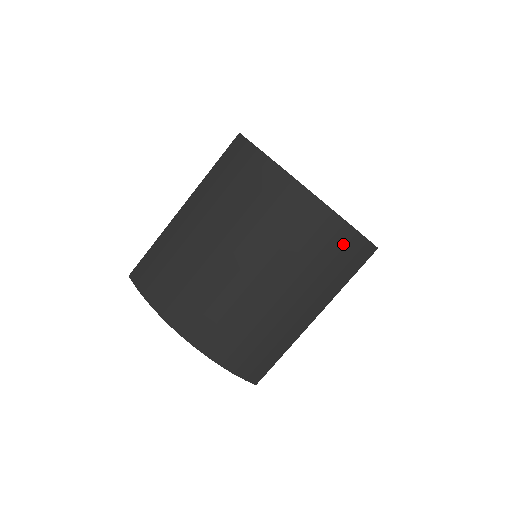
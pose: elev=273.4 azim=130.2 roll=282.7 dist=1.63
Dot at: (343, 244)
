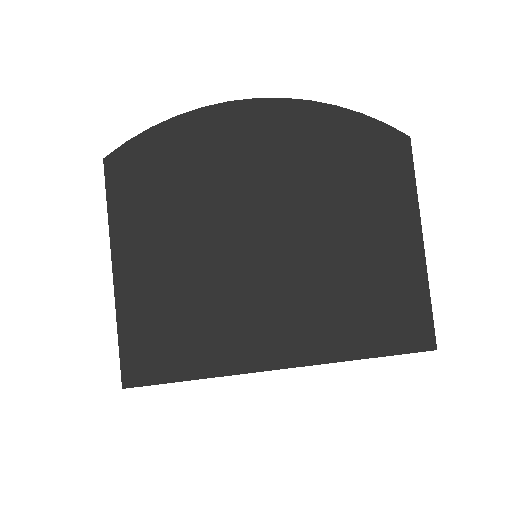
Dot at: occluded
